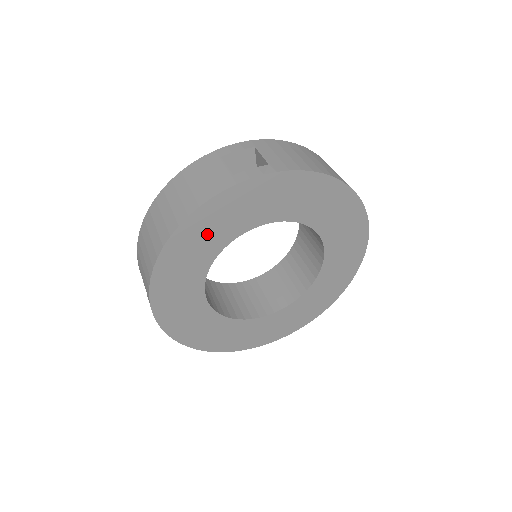
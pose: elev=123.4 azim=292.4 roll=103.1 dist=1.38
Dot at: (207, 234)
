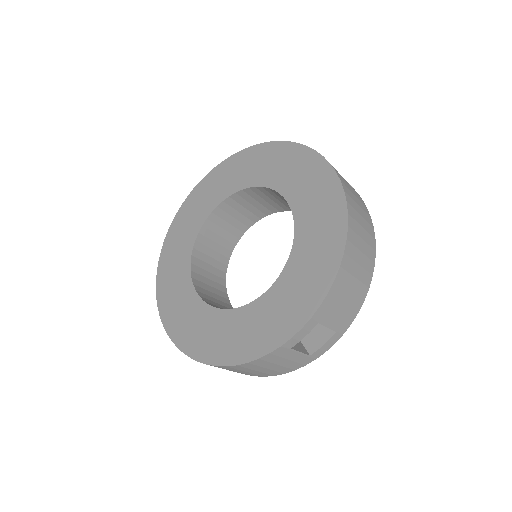
Dot at: occluded
